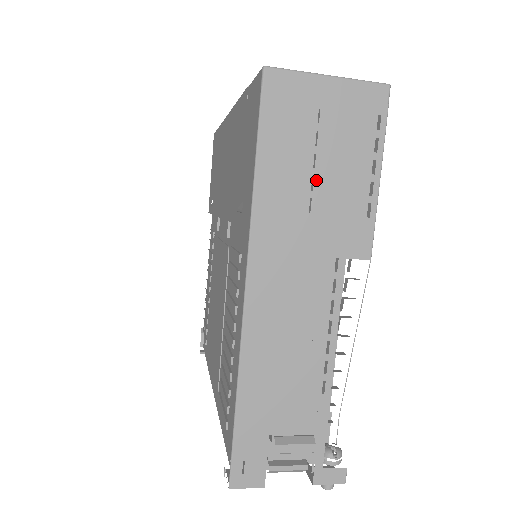
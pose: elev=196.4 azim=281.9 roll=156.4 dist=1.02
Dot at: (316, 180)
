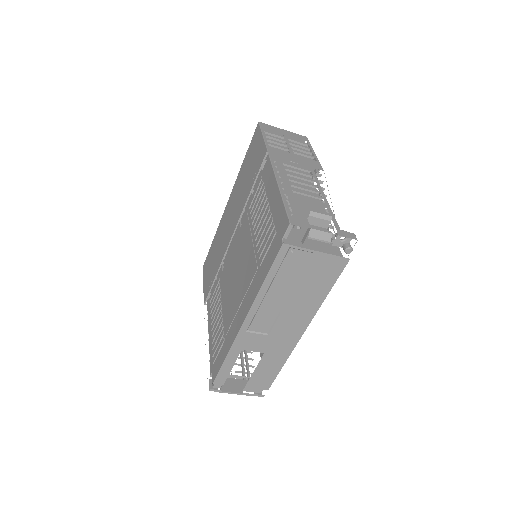
Dot at: (289, 148)
